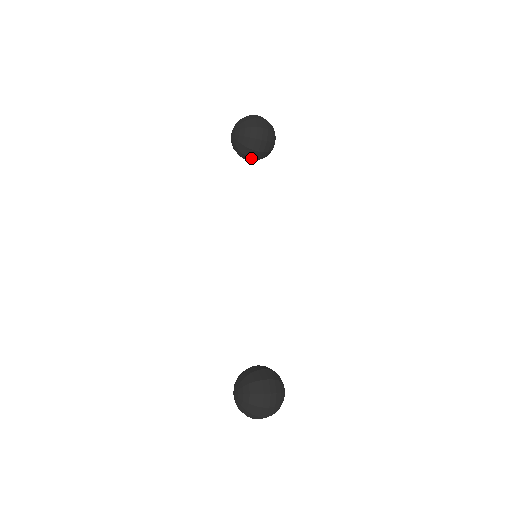
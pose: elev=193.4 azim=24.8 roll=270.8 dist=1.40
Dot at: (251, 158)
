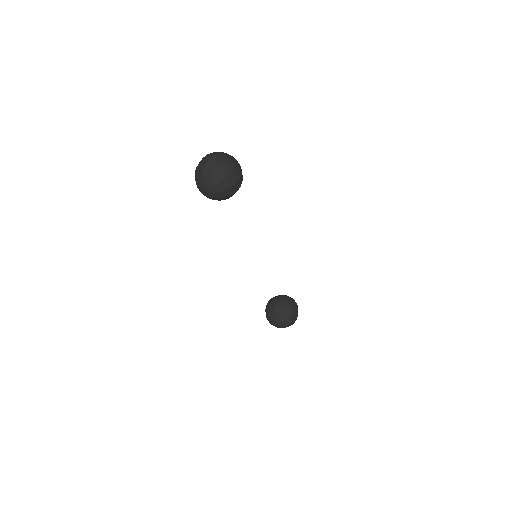
Dot at: occluded
